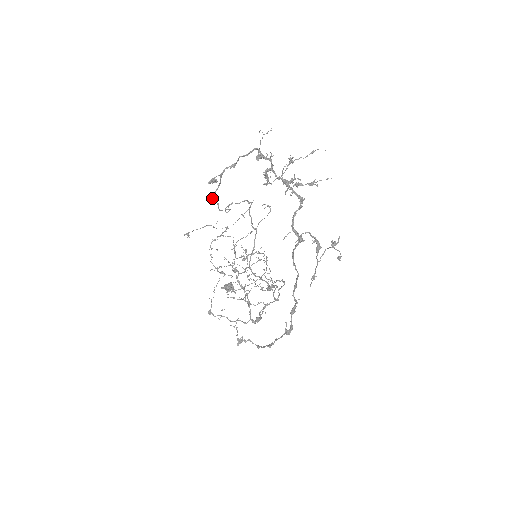
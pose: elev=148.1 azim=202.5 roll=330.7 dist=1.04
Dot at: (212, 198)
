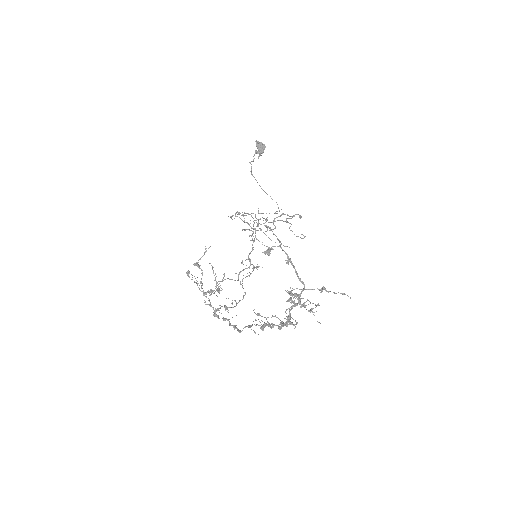
Dot at: occluded
